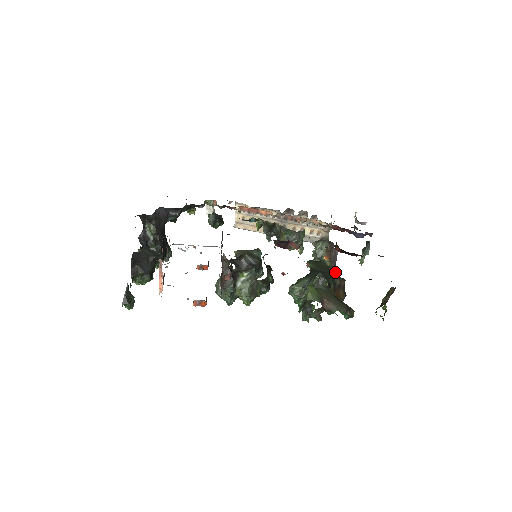
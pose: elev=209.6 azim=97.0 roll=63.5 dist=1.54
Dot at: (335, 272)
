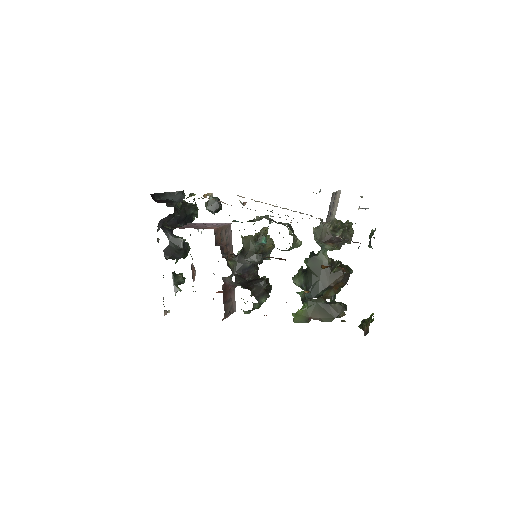
Dot at: (345, 242)
